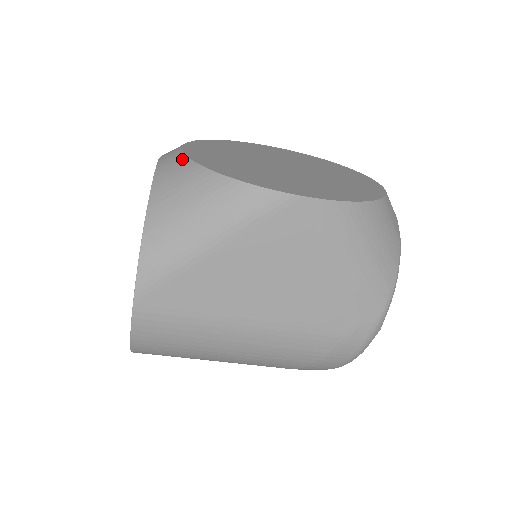
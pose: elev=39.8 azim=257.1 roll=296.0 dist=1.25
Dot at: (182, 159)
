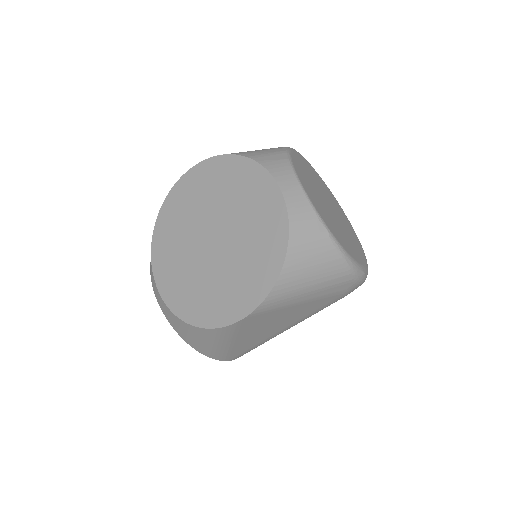
Dot at: (166, 308)
